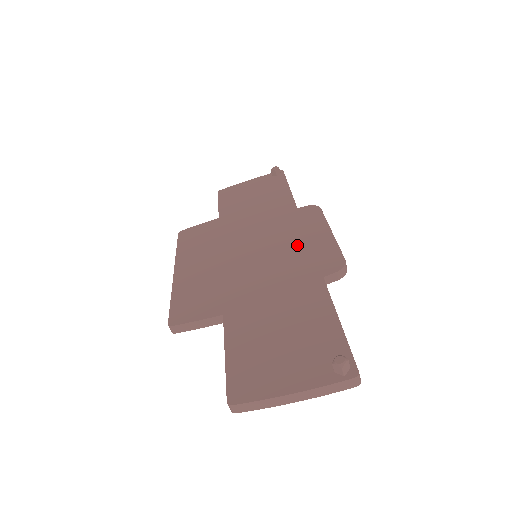
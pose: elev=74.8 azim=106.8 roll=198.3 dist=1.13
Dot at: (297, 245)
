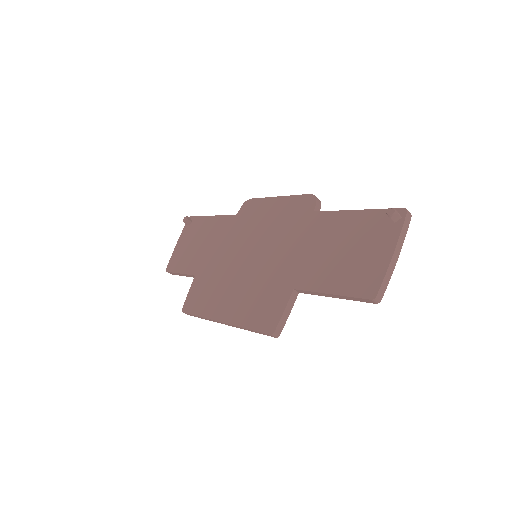
Dot at: (272, 222)
